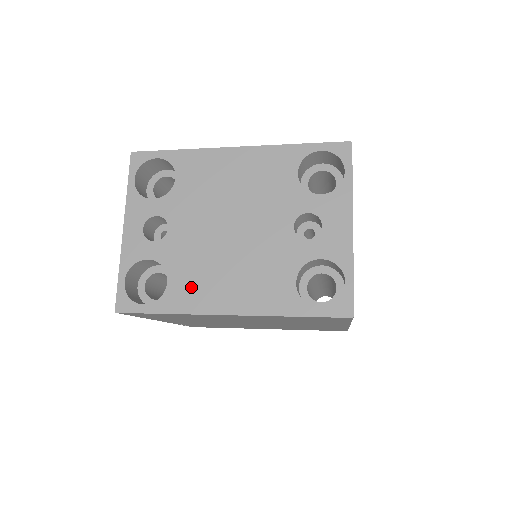
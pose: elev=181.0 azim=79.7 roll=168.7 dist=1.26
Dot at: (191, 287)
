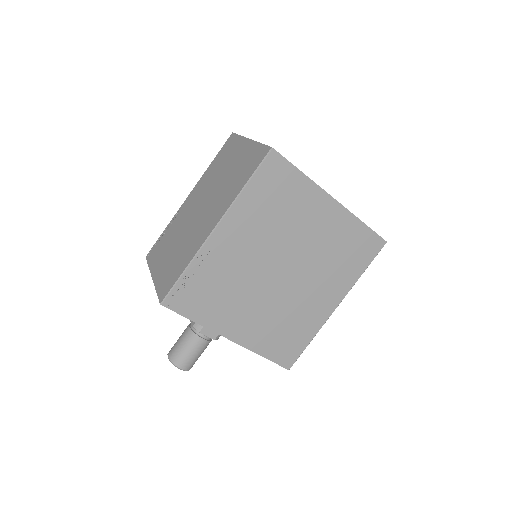
Dot at: occluded
